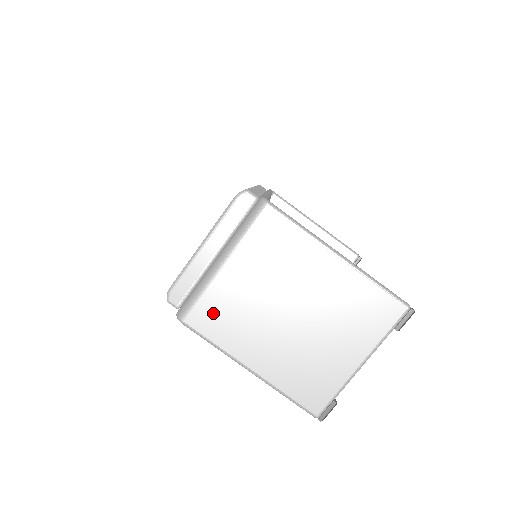
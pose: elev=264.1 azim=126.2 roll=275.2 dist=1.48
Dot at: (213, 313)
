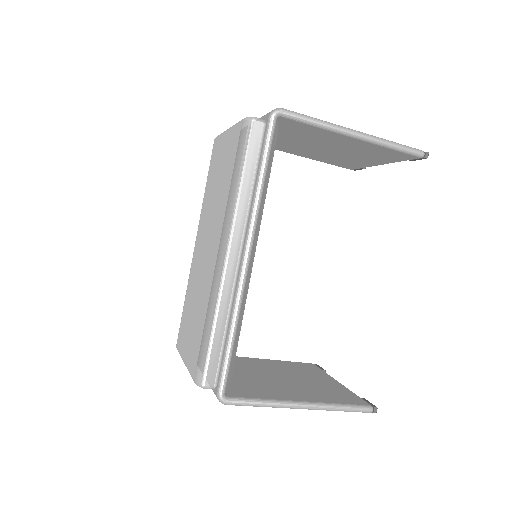
Dot at: occluded
